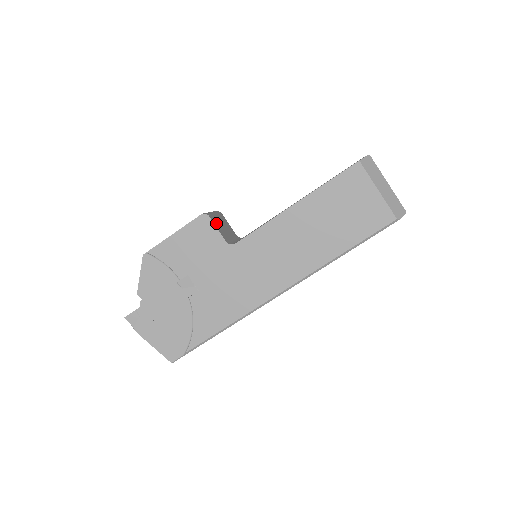
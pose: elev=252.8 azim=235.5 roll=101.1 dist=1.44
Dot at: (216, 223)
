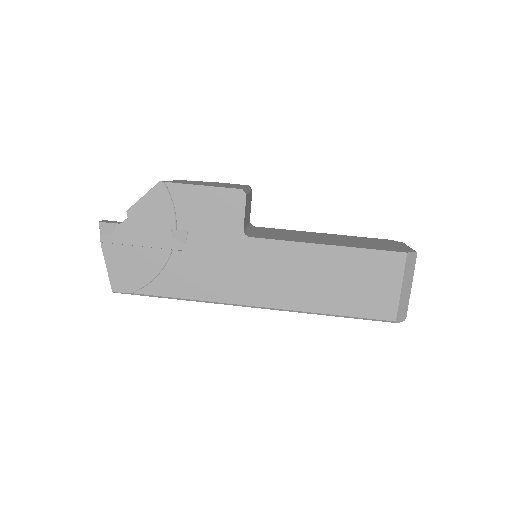
Dot at: (246, 205)
